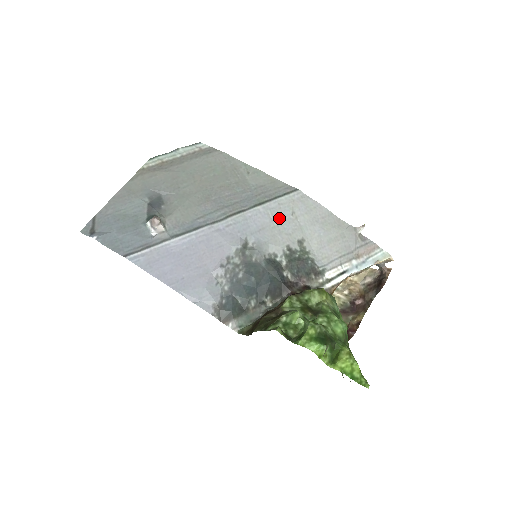
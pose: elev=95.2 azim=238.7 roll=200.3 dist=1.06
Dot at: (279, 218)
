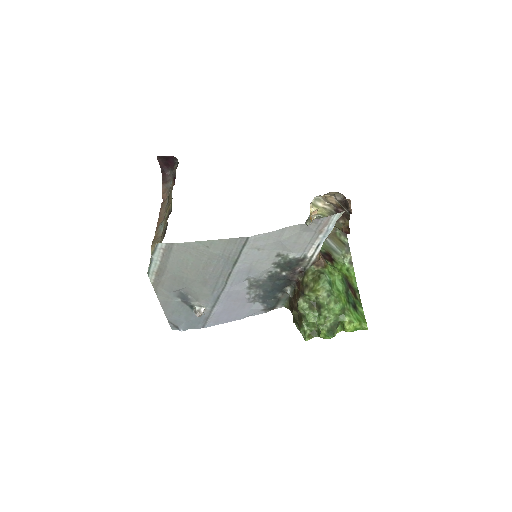
Dot at: (253, 259)
